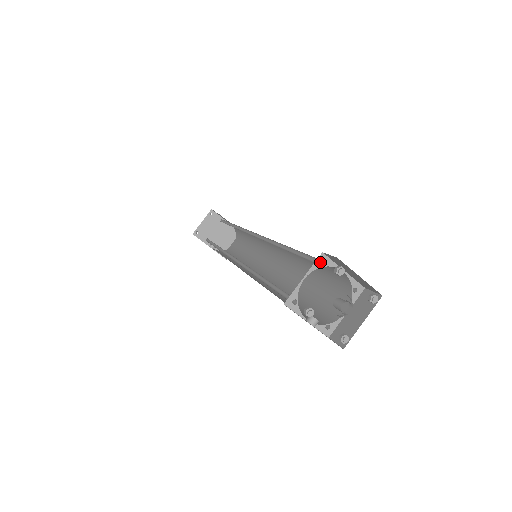
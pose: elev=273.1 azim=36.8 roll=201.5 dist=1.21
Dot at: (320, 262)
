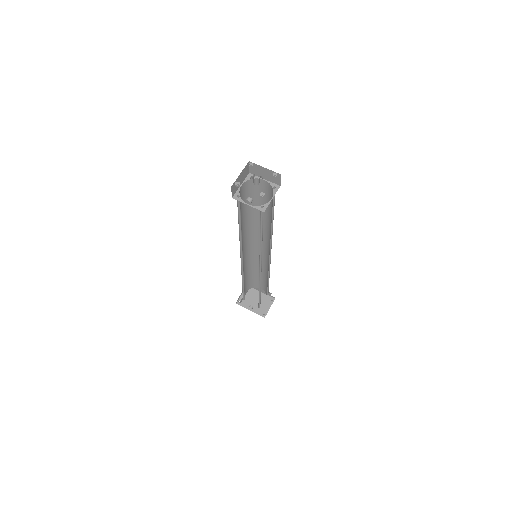
Dot at: (249, 177)
